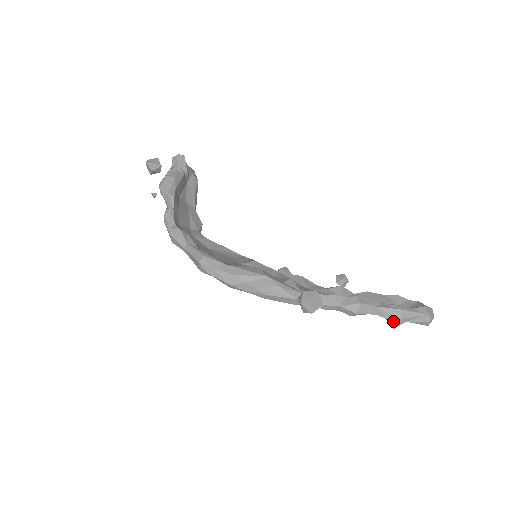
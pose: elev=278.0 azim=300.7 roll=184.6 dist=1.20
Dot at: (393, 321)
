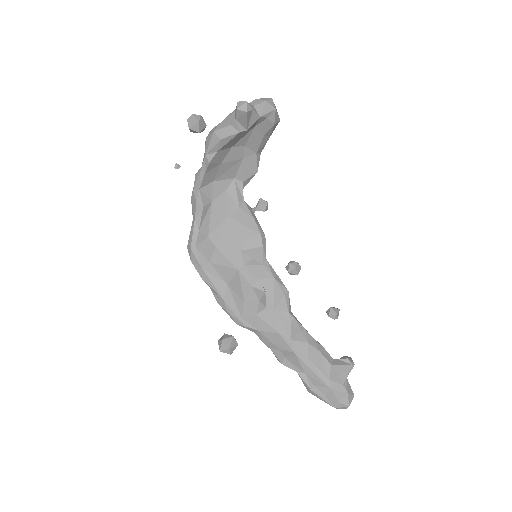
Dot at: occluded
